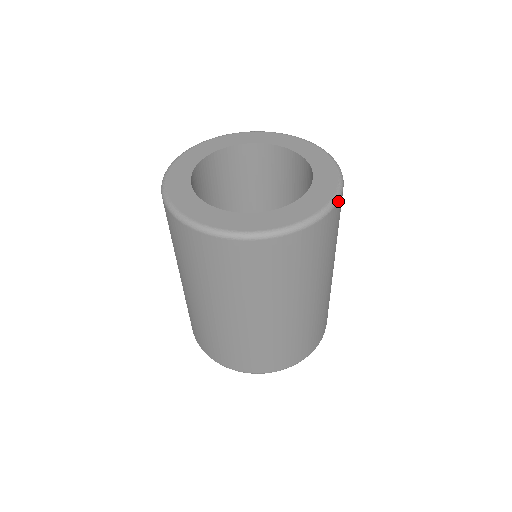
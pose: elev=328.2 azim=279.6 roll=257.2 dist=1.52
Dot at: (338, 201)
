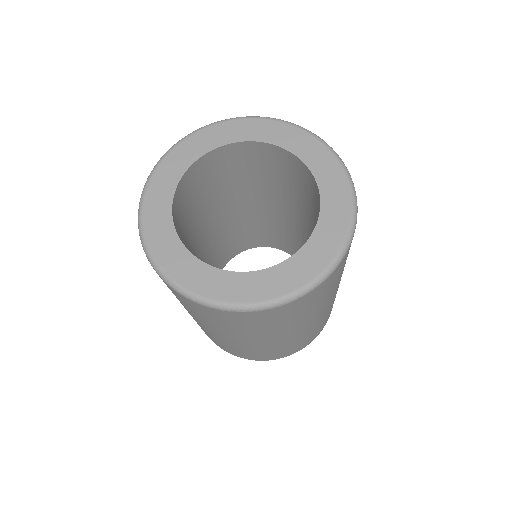
Dot at: (352, 238)
